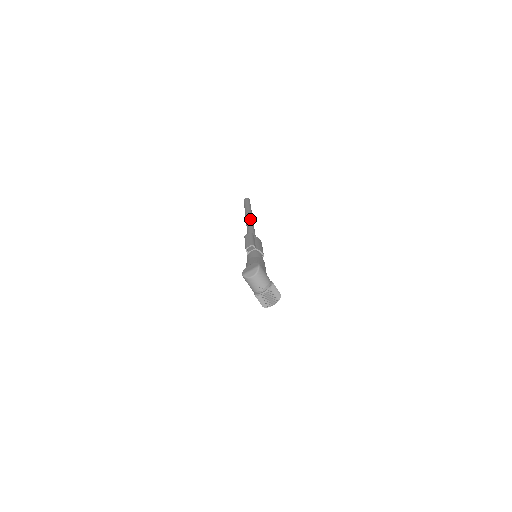
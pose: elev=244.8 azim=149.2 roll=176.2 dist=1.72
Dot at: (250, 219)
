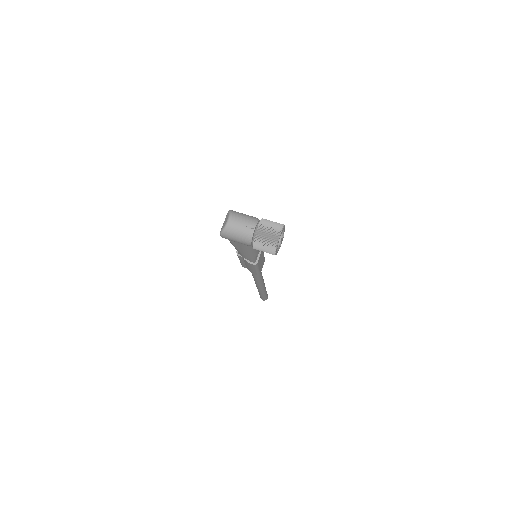
Dot at: occluded
